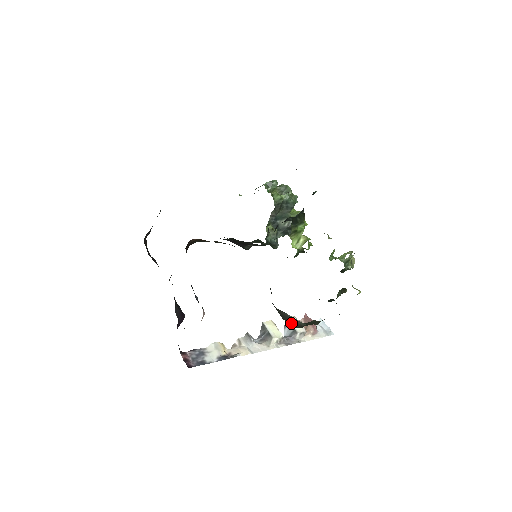
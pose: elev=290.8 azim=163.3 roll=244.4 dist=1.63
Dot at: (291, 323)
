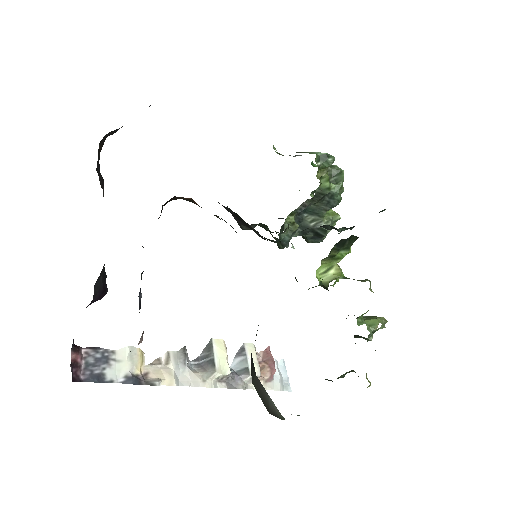
Dot at: (263, 400)
